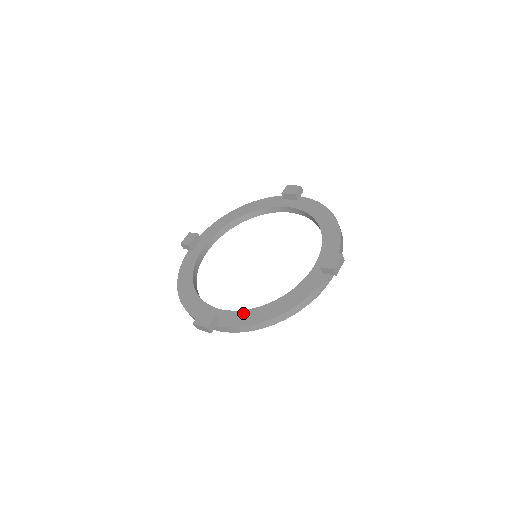
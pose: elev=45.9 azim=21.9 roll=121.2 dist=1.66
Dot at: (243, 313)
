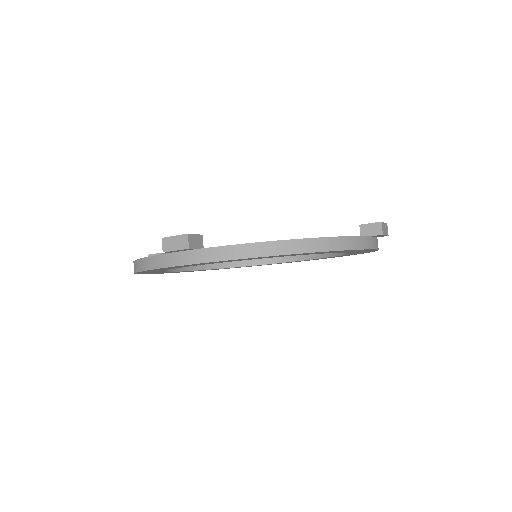
Dot at: occluded
